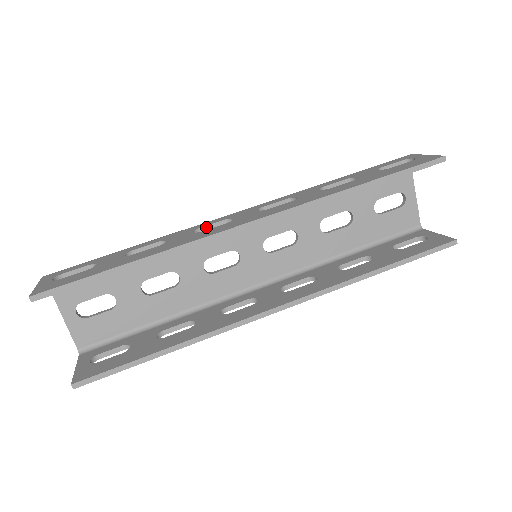
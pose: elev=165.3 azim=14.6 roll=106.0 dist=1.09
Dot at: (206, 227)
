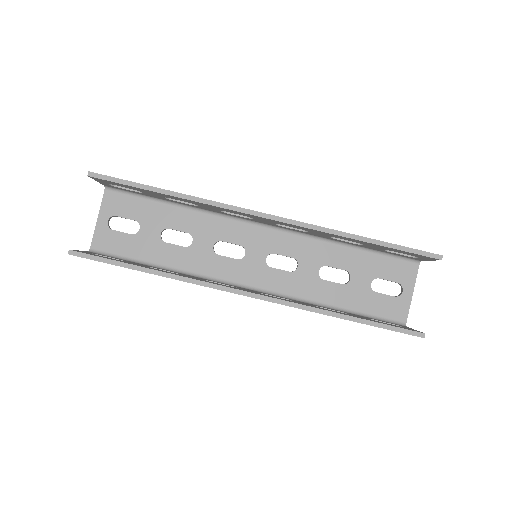
Dot at: occluded
